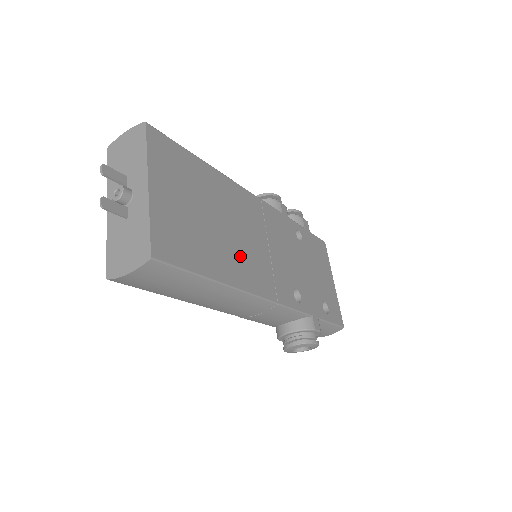
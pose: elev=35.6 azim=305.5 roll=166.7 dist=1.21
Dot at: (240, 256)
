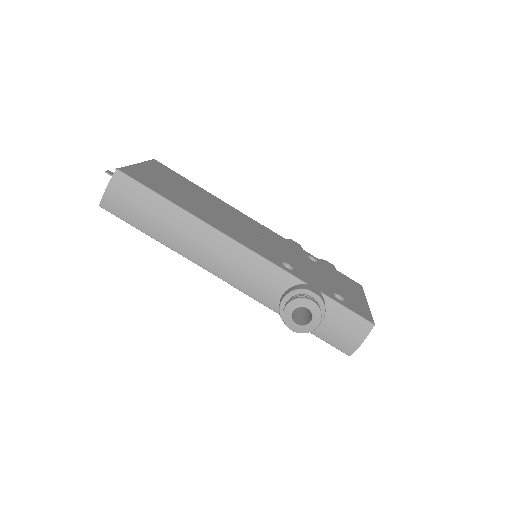
Dot at: (214, 217)
